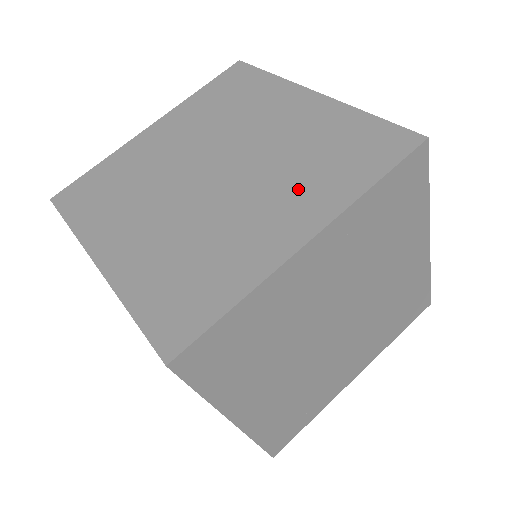
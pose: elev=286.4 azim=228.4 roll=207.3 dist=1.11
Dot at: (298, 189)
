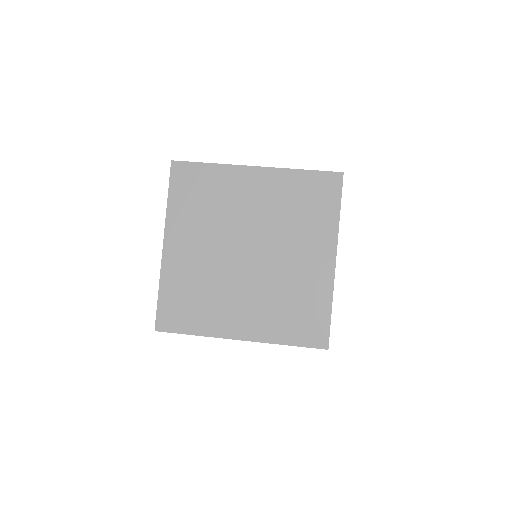
Dot at: occluded
